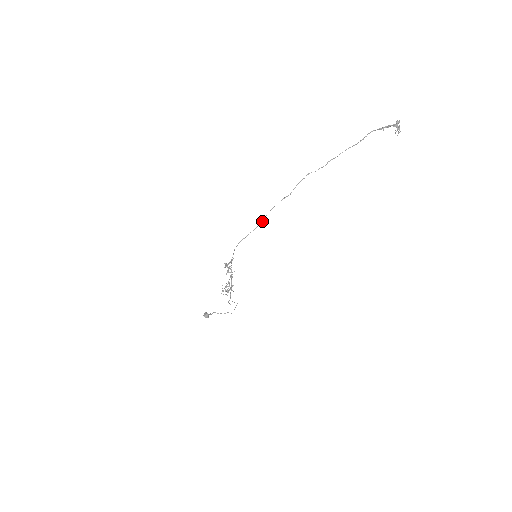
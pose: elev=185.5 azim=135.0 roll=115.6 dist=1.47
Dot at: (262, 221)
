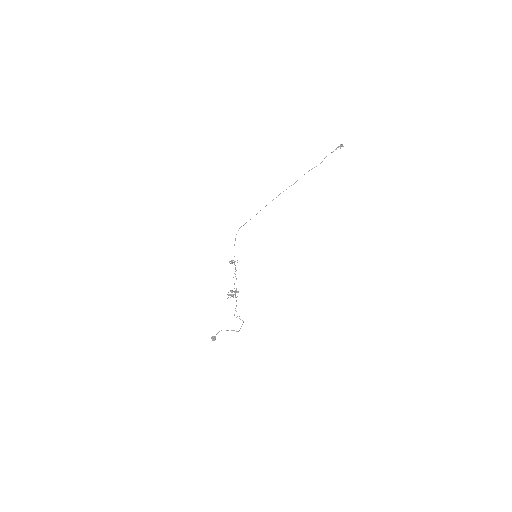
Dot at: (257, 213)
